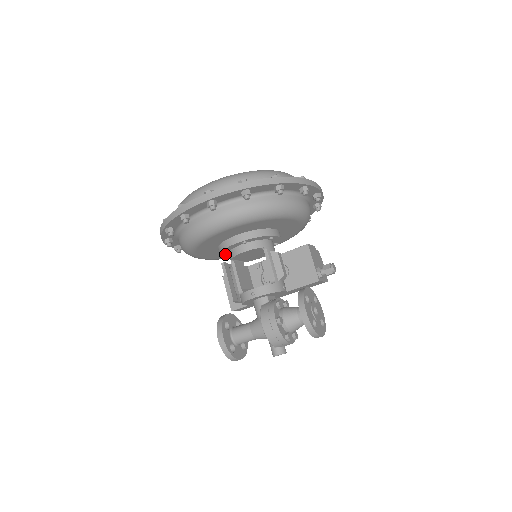
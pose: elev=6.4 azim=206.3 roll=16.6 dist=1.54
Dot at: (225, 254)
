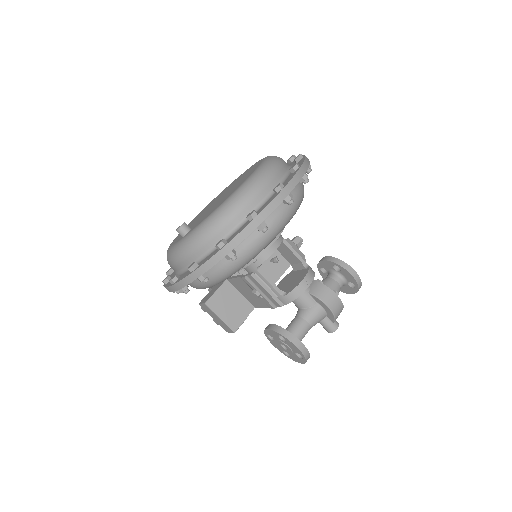
Dot at: occluded
